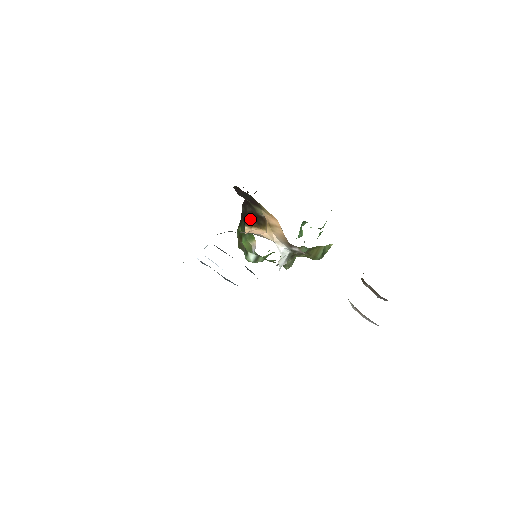
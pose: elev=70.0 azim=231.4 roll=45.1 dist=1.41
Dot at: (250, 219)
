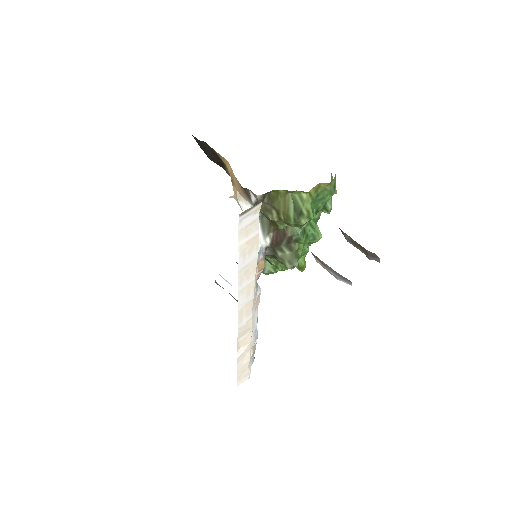
Dot at: occluded
